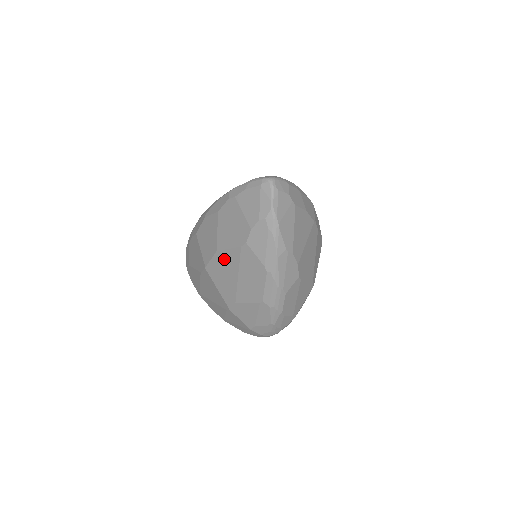
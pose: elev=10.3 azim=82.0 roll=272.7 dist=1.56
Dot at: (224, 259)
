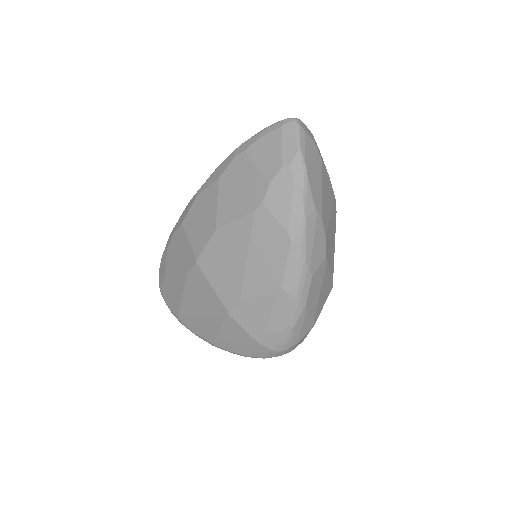
Dot at: (226, 238)
